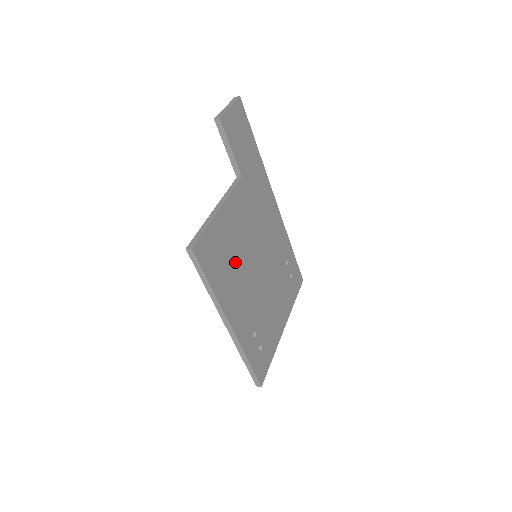
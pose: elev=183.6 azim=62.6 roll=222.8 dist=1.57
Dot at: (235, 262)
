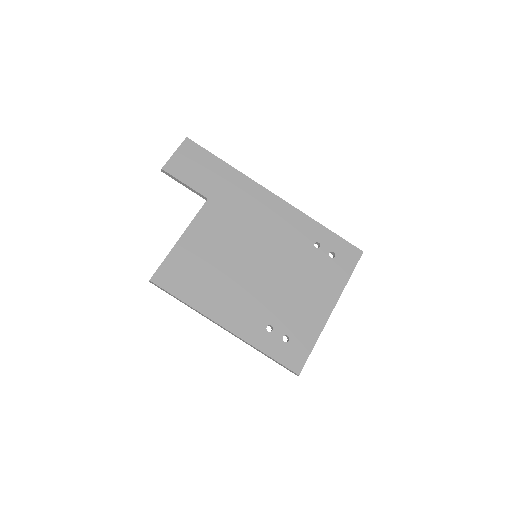
Dot at: (217, 272)
